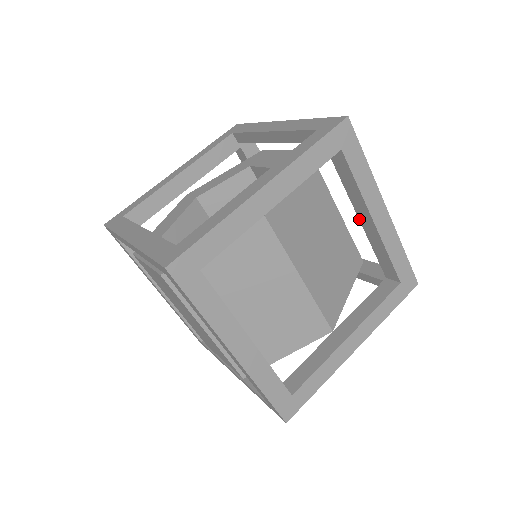
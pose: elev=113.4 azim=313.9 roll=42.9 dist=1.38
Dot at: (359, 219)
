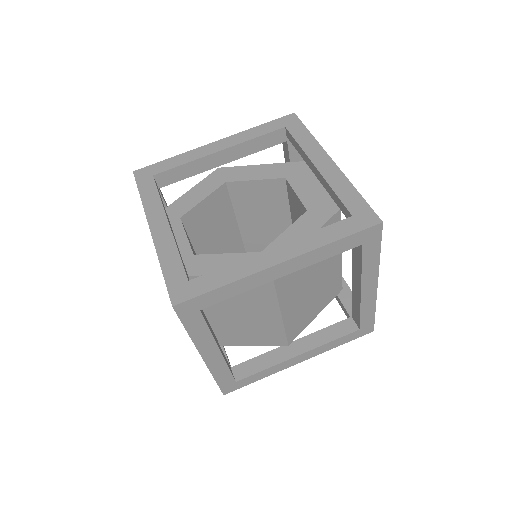
Dot at: (352, 279)
